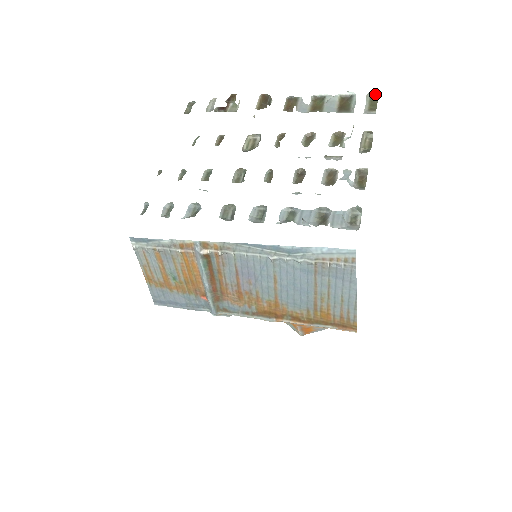
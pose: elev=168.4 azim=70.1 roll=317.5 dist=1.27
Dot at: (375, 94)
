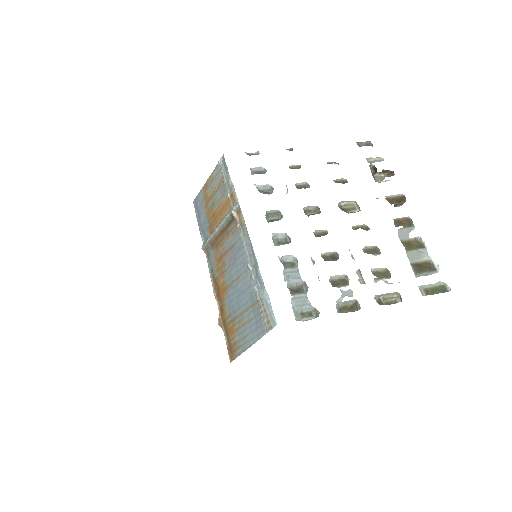
Dot at: (446, 289)
